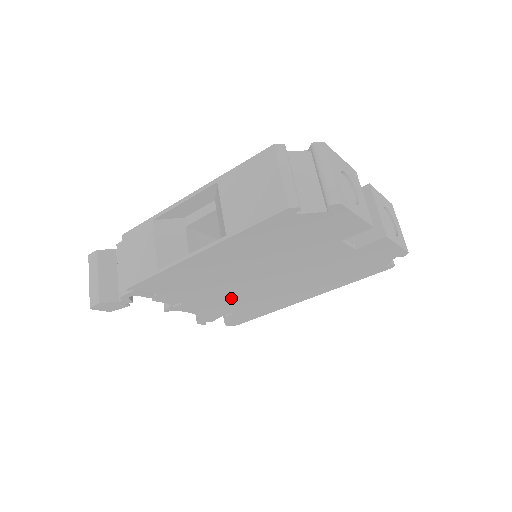
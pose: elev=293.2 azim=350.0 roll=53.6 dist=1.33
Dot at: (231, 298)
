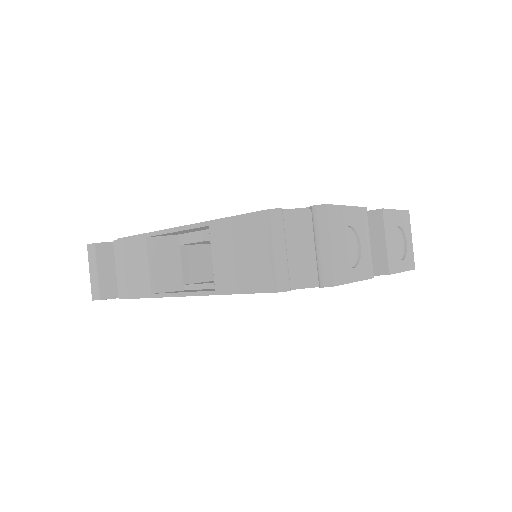
Dot at: occluded
